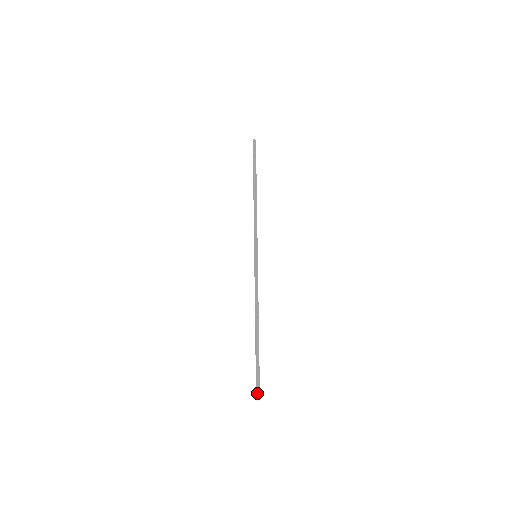
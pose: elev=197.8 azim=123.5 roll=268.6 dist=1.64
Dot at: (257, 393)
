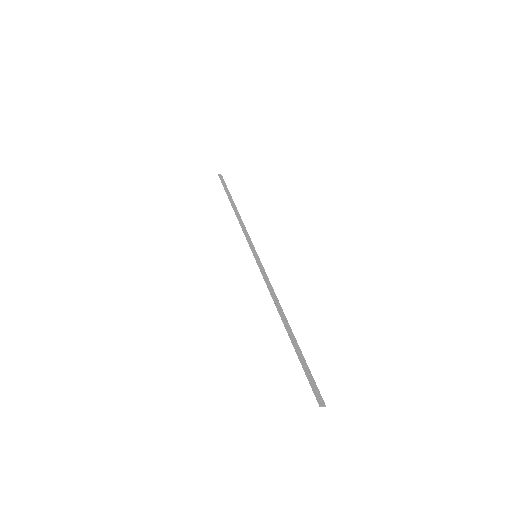
Dot at: (318, 399)
